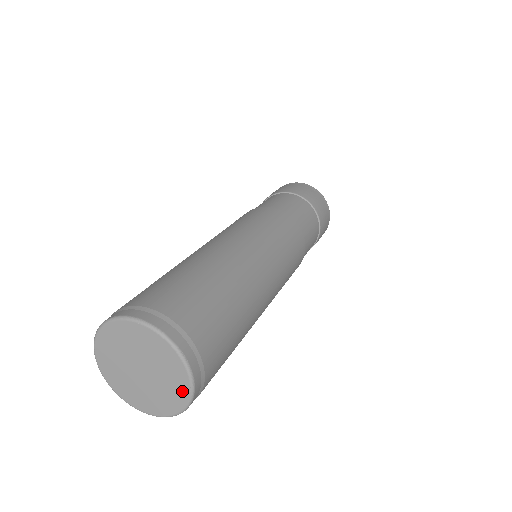
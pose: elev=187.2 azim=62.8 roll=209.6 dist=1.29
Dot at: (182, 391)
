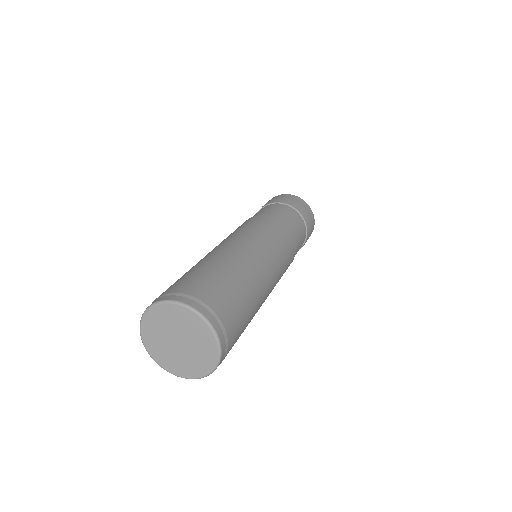
Dot at: (212, 356)
